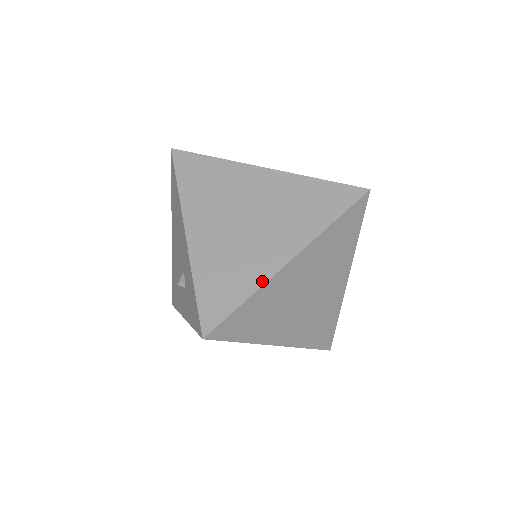
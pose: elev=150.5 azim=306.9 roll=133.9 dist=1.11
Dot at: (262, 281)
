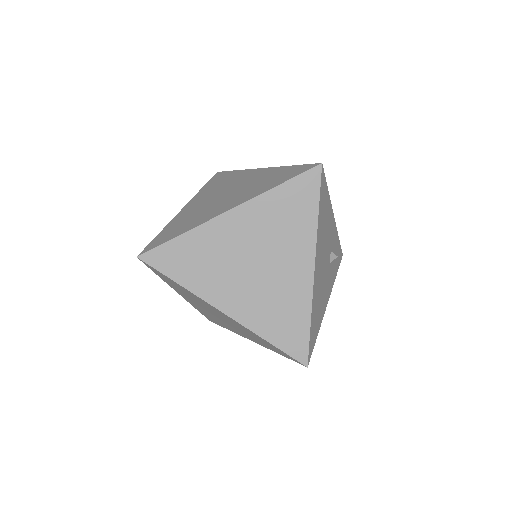
Dot at: (199, 224)
